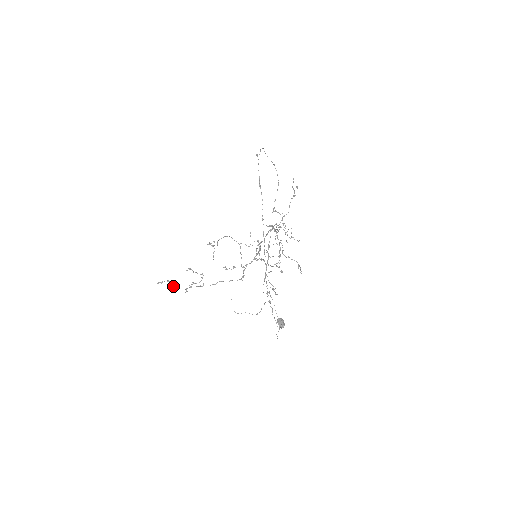
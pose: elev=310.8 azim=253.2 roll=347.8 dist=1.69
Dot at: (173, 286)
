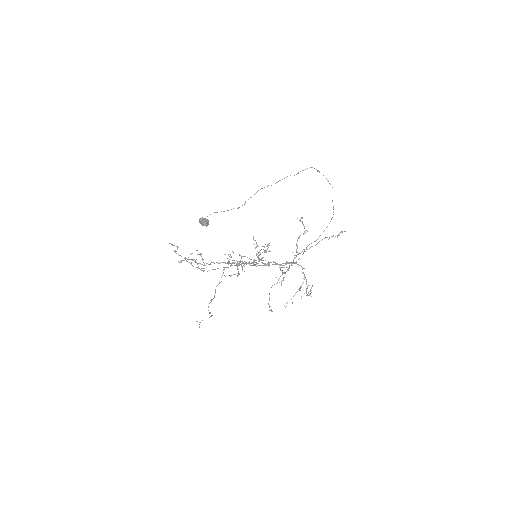
Dot at: (176, 251)
